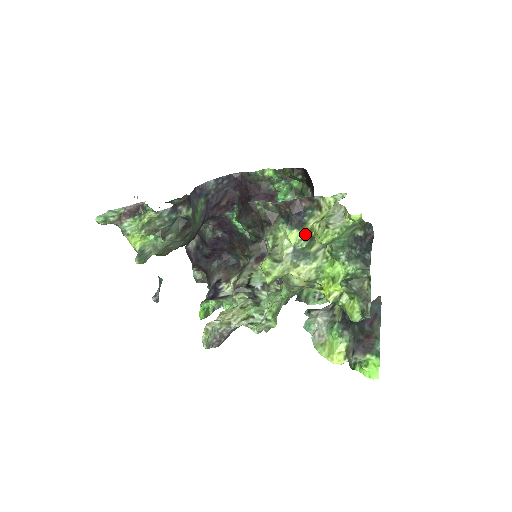
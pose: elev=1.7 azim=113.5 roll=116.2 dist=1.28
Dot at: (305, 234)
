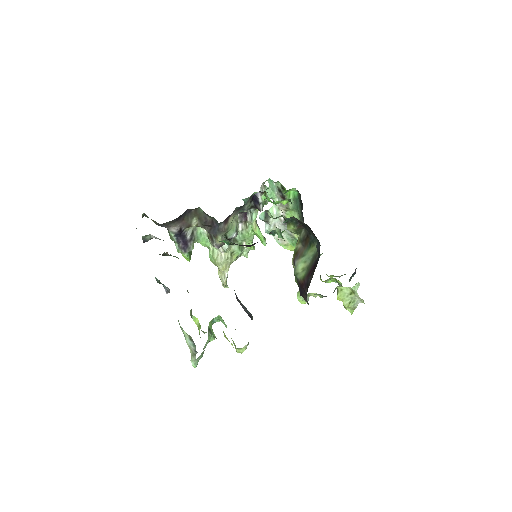
Dot at: occluded
